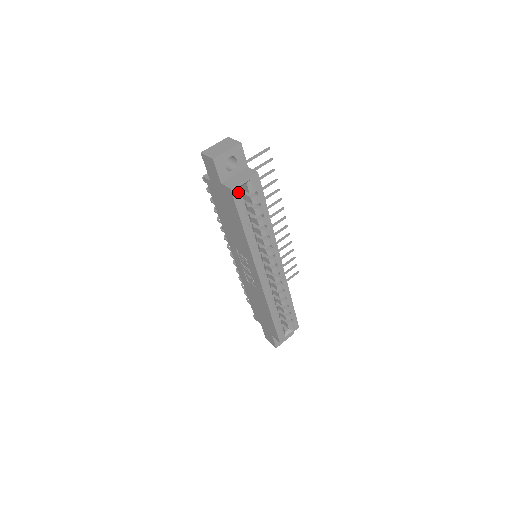
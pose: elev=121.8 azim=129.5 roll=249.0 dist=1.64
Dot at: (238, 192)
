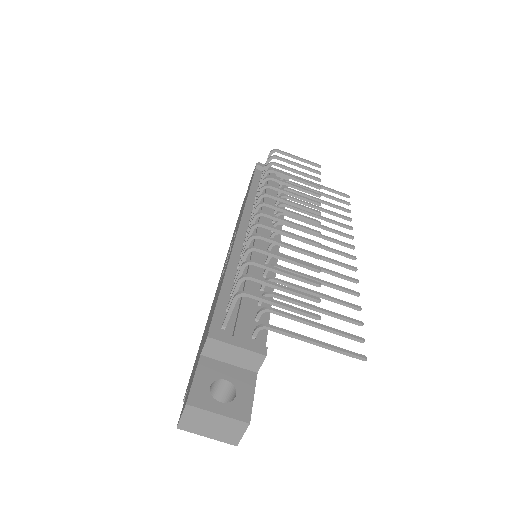
Dot at: occluded
